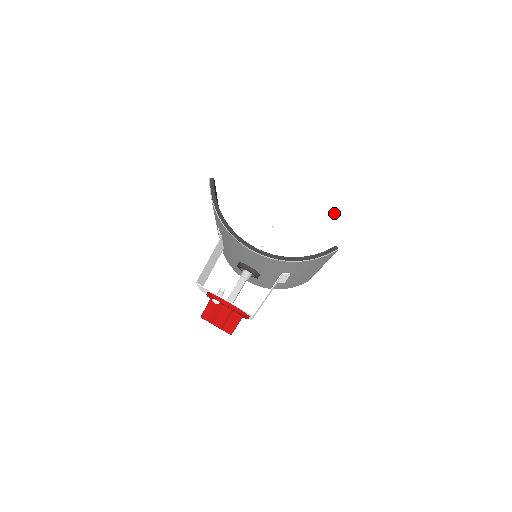
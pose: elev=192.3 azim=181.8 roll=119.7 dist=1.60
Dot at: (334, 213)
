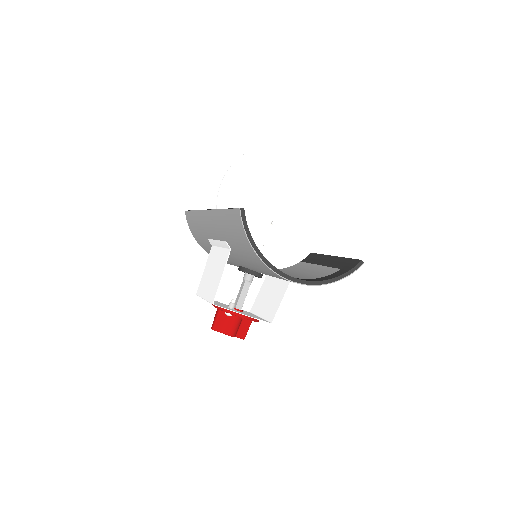
Dot at: (324, 200)
